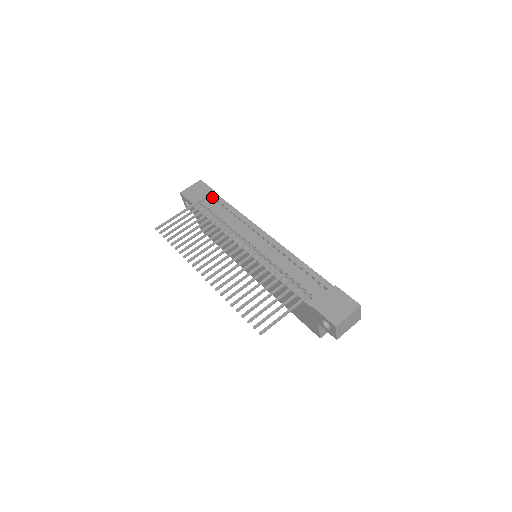
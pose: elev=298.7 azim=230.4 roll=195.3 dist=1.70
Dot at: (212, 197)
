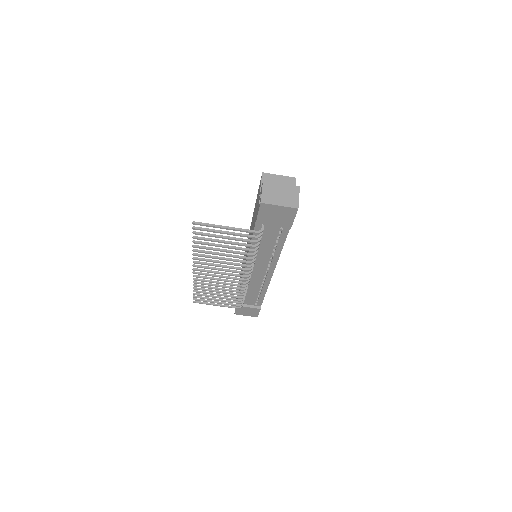
Dot at: (282, 226)
